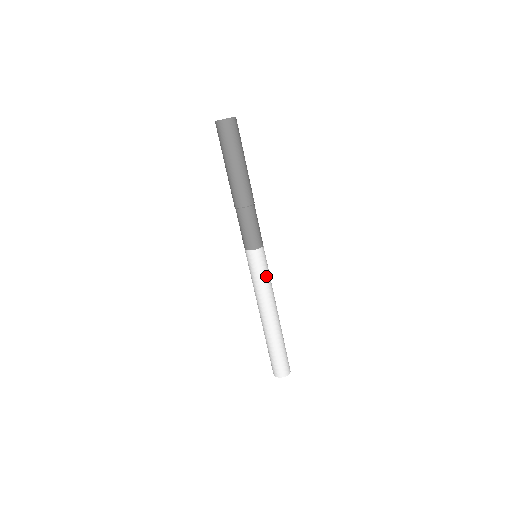
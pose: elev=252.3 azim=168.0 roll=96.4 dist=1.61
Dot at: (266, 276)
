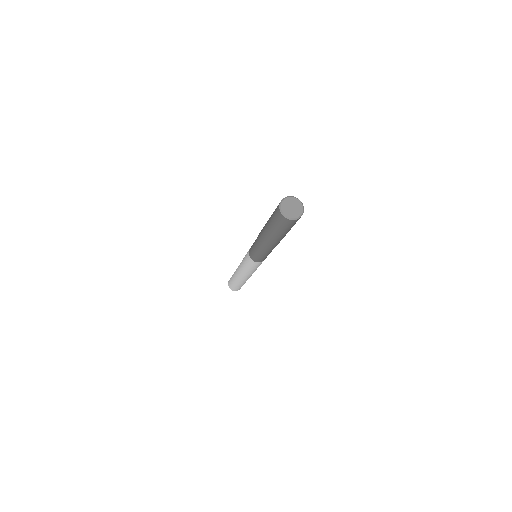
Dot at: occluded
